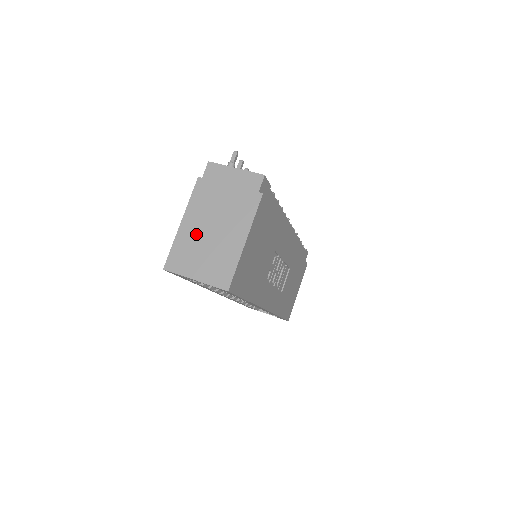
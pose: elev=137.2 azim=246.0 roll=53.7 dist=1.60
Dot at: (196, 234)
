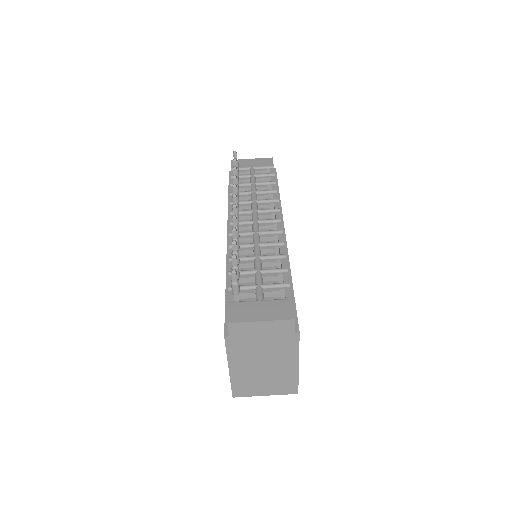
Dot at: (249, 372)
